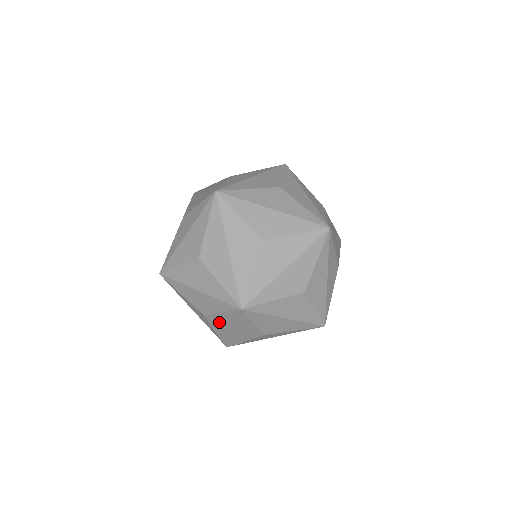
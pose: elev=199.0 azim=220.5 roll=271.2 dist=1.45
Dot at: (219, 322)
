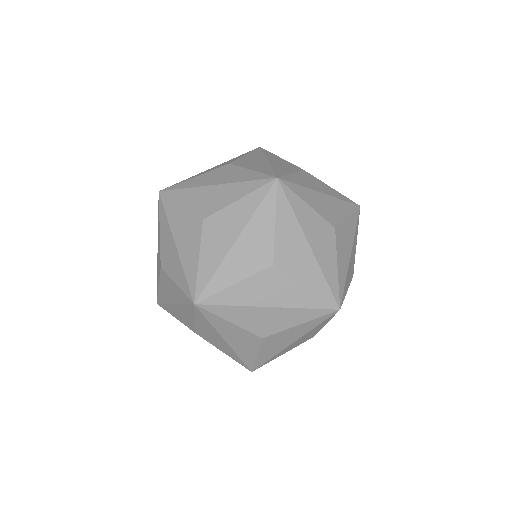
Dot at: (221, 227)
